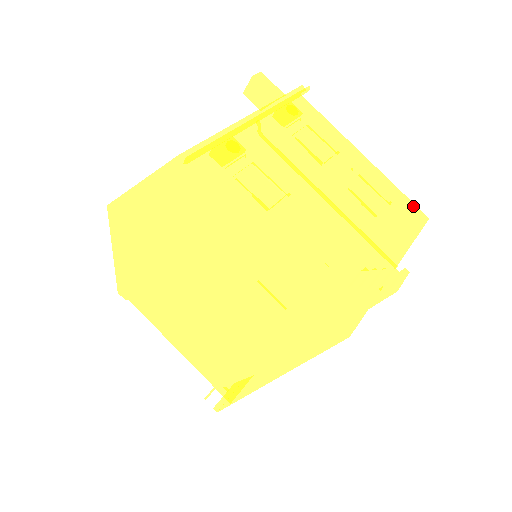
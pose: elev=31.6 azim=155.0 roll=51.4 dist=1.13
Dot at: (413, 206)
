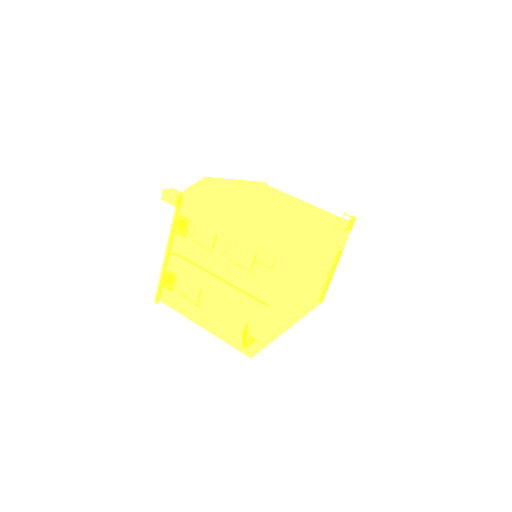
Dot at: (276, 243)
